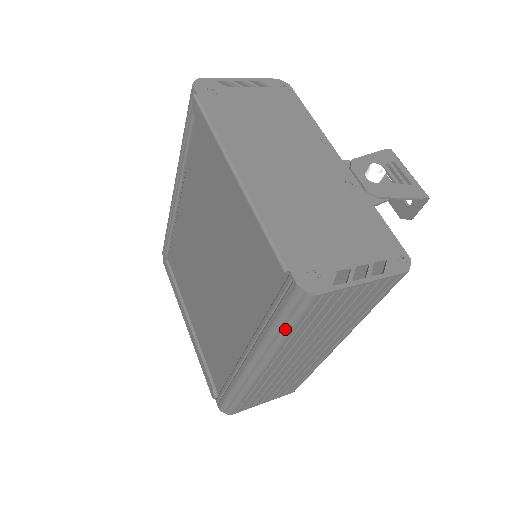
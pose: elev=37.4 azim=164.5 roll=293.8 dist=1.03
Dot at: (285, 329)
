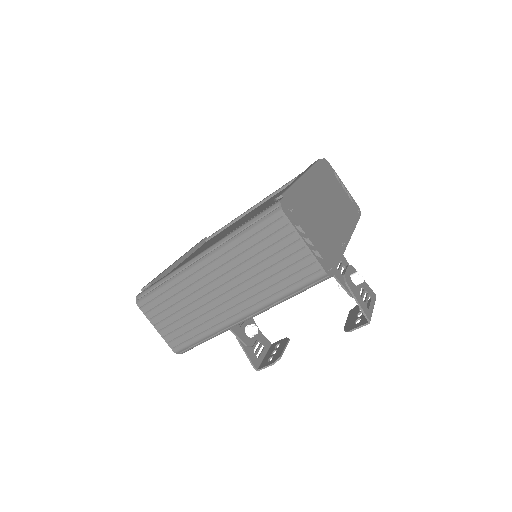
Dot at: (246, 230)
